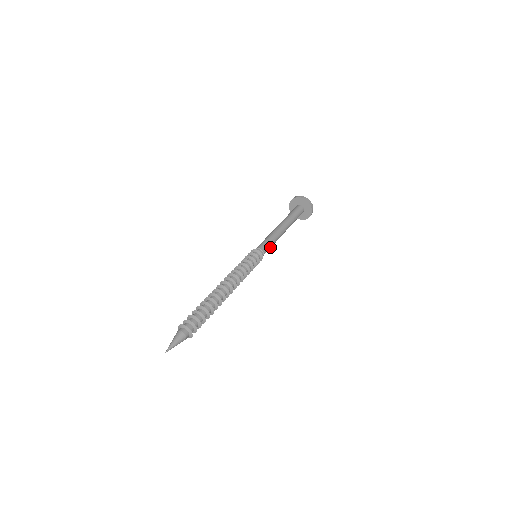
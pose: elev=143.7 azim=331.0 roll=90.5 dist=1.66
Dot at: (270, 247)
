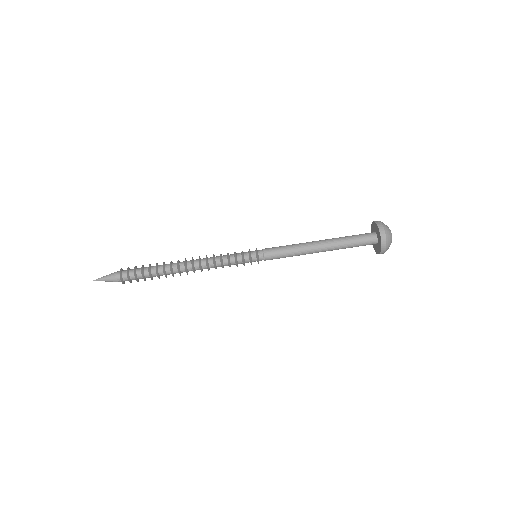
Dot at: (281, 256)
